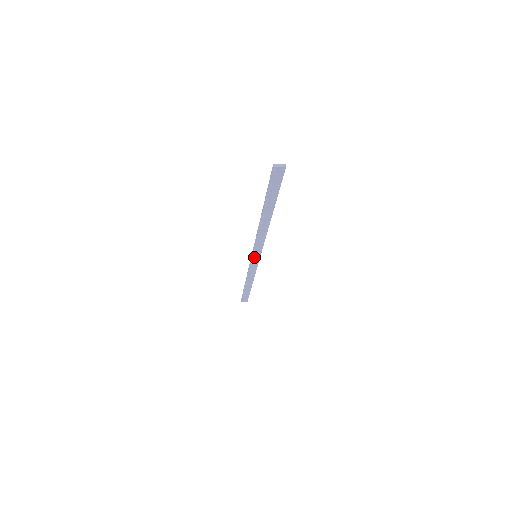
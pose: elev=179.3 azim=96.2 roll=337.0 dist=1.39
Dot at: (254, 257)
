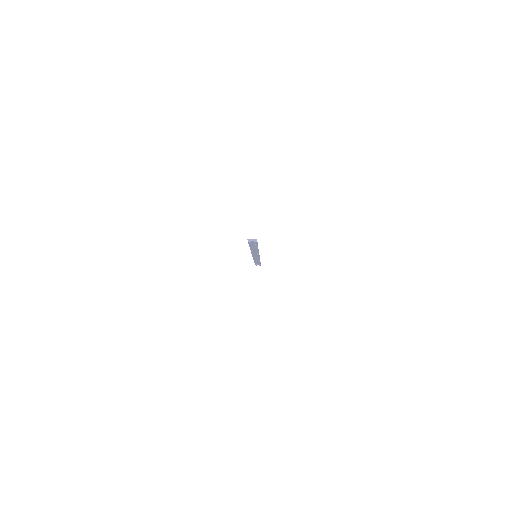
Dot at: occluded
